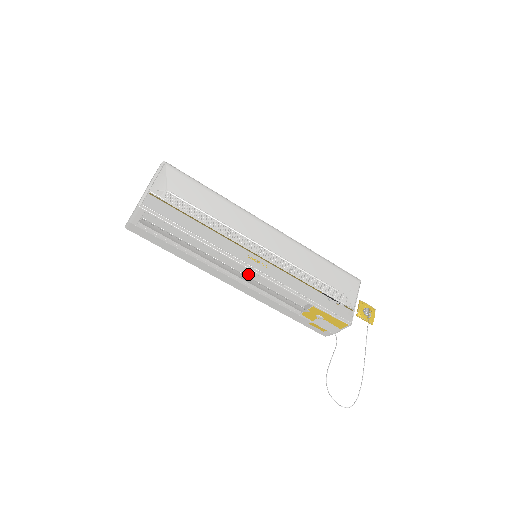
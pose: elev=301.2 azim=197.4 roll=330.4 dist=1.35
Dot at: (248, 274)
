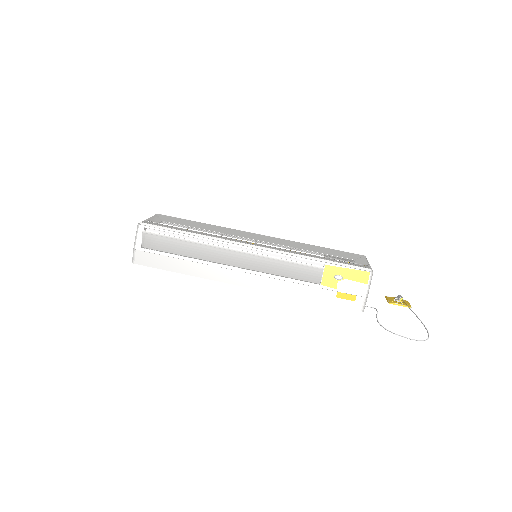
Dot at: occluded
